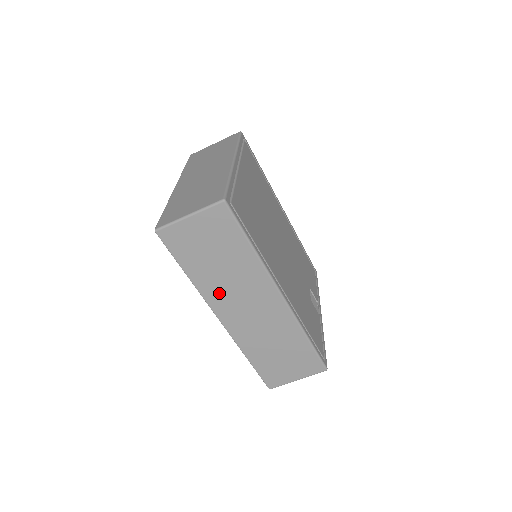
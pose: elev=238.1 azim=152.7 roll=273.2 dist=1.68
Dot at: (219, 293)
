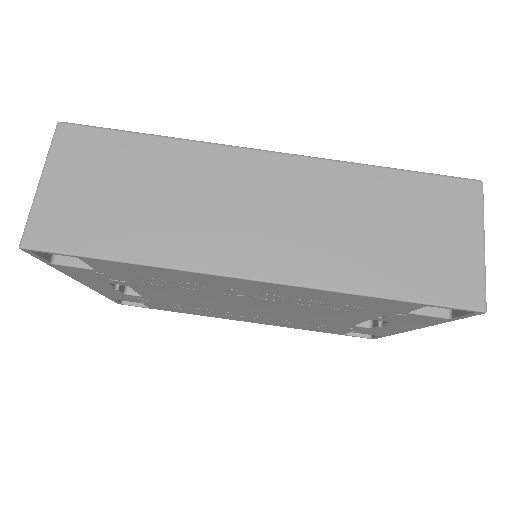
Dot at: (198, 238)
